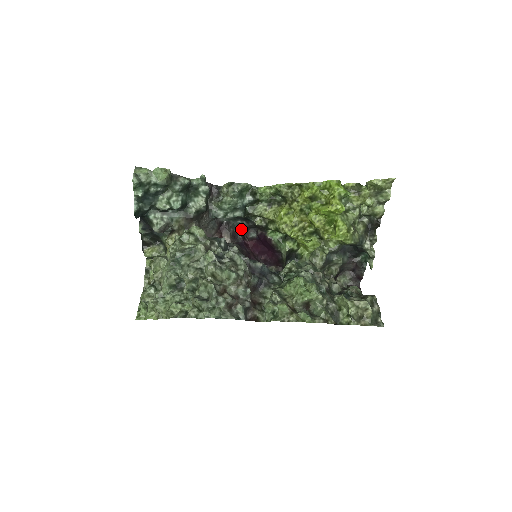
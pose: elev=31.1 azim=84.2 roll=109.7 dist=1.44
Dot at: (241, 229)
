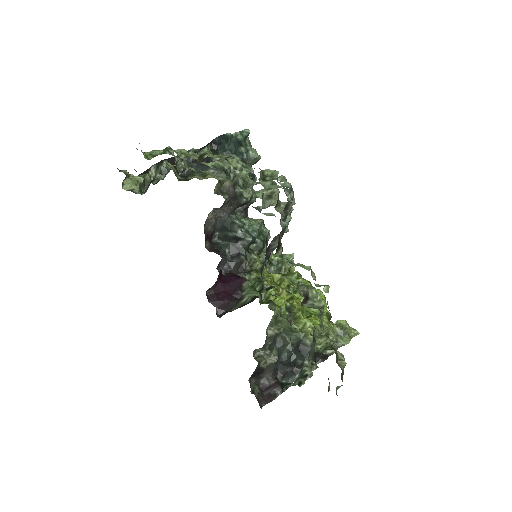
Dot at: (225, 254)
